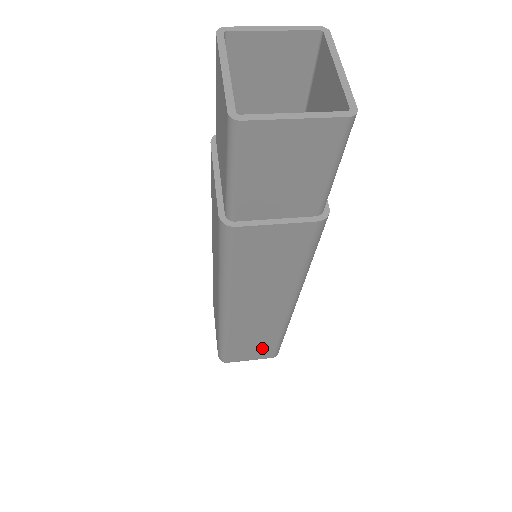
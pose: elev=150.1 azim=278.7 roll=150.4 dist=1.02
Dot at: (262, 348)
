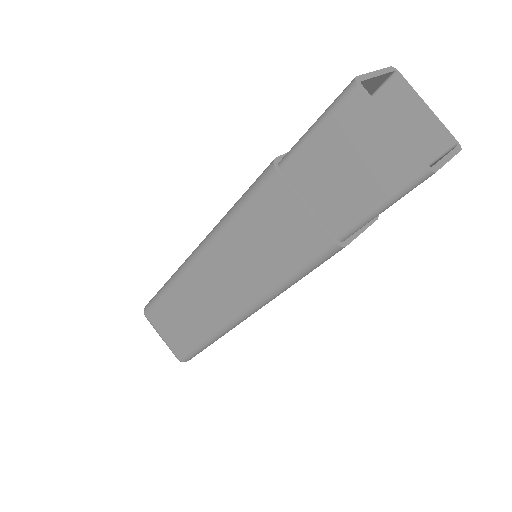
Dot at: occluded
